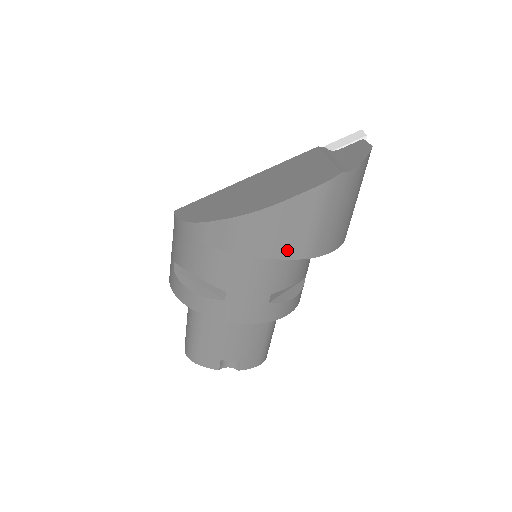
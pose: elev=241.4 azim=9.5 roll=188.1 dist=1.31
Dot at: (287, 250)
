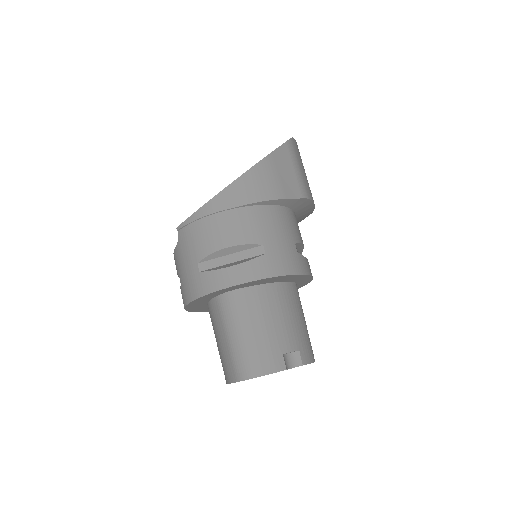
Dot at: (290, 191)
